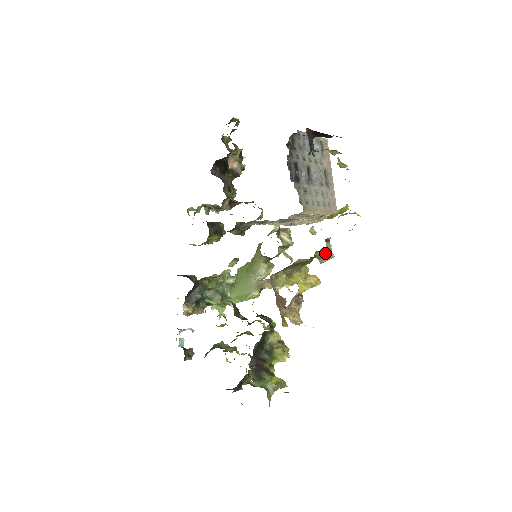
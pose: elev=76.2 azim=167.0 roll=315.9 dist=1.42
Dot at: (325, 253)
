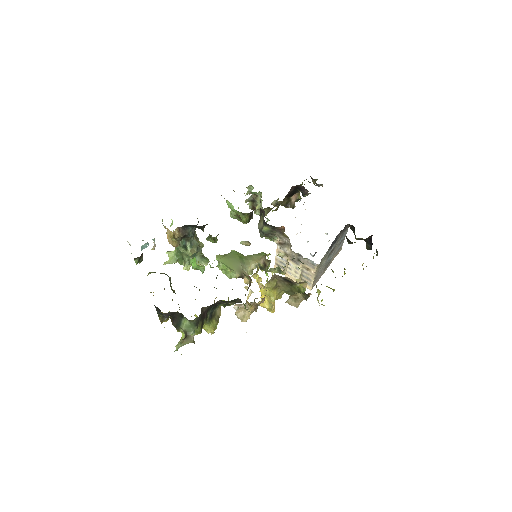
Dot at: (300, 299)
